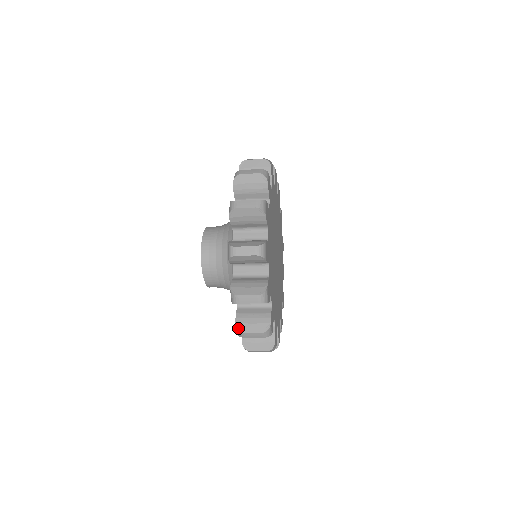
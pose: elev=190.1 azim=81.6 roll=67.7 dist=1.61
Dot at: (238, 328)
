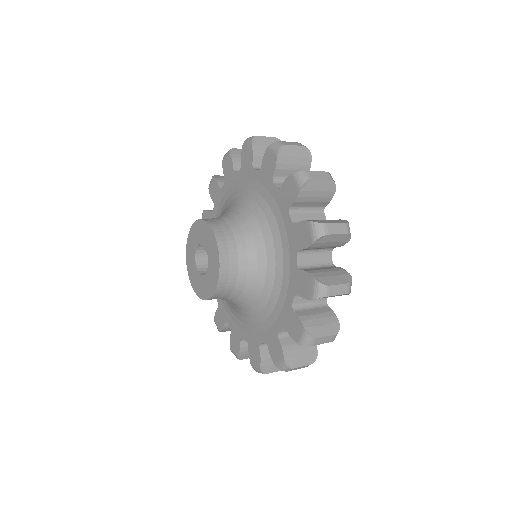
Dot at: (320, 281)
